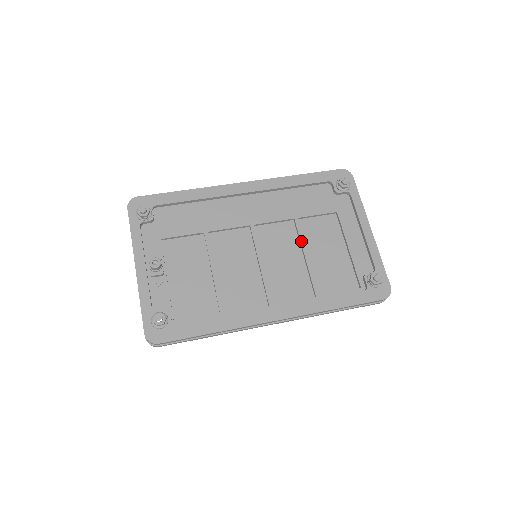
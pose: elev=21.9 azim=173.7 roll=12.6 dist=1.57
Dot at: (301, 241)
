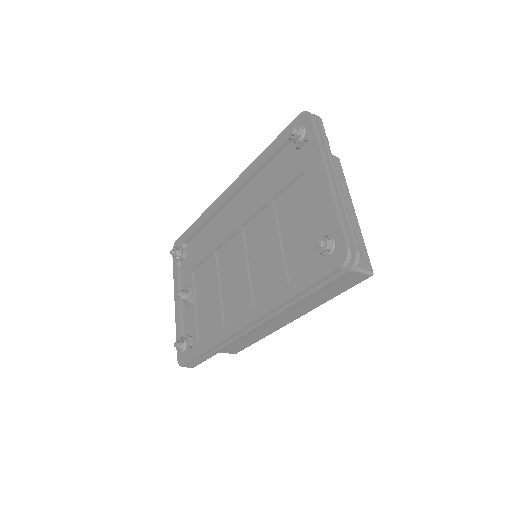
Dot at: (273, 225)
